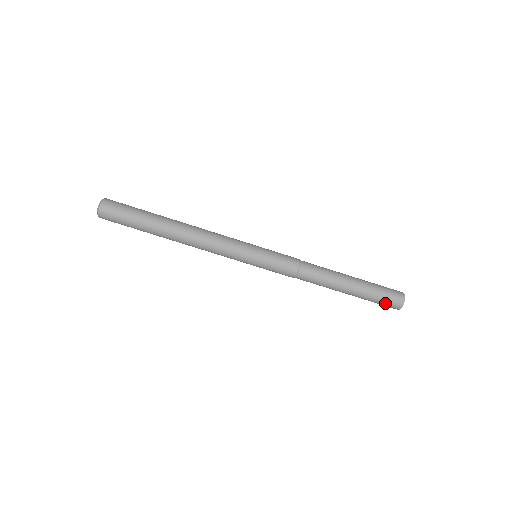
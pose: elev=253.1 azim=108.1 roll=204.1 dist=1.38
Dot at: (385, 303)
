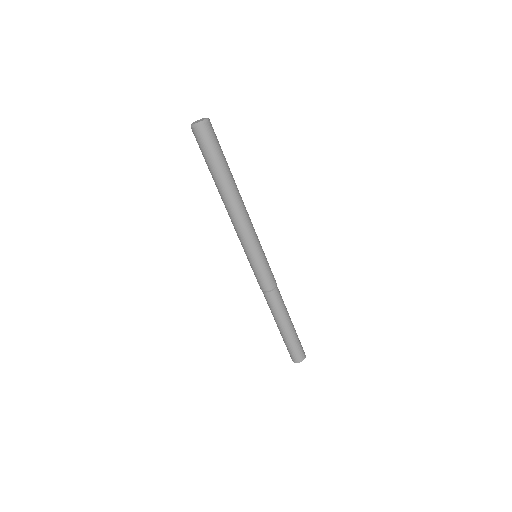
Dot at: (294, 352)
